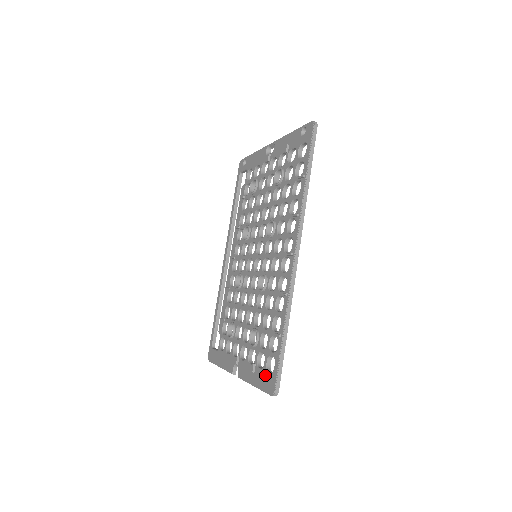
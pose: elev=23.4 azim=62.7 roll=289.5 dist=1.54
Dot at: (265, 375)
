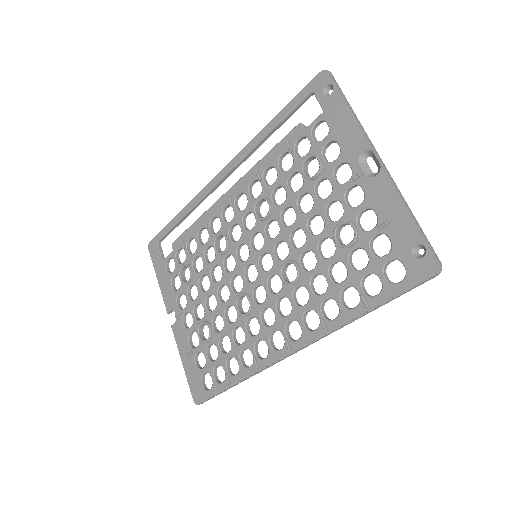
Dot at: (197, 379)
